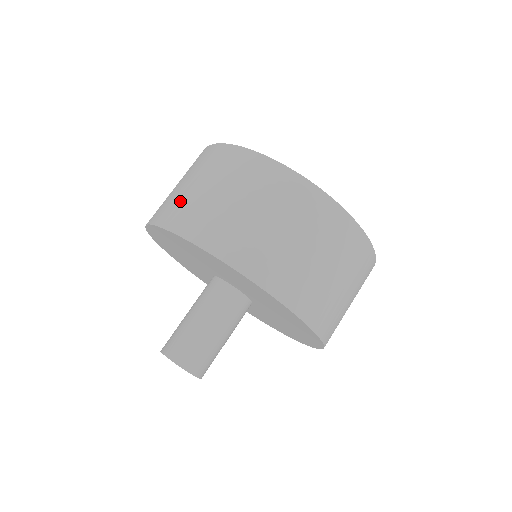
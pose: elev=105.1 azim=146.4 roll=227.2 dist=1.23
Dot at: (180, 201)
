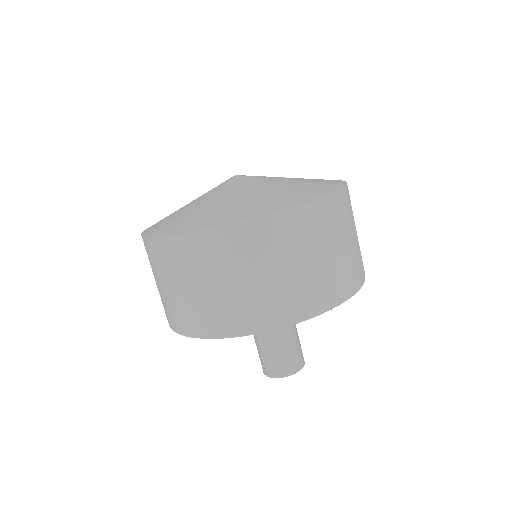
Dot at: occluded
